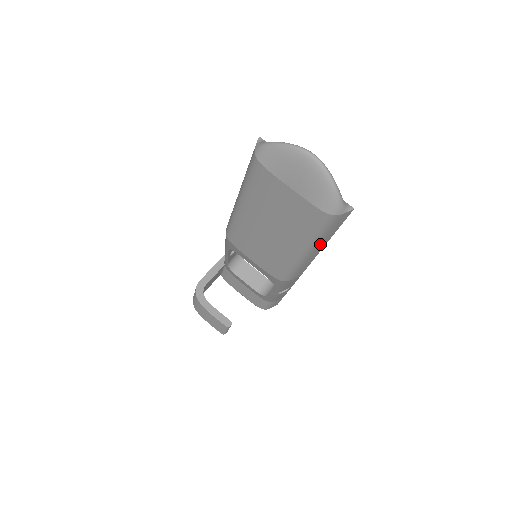
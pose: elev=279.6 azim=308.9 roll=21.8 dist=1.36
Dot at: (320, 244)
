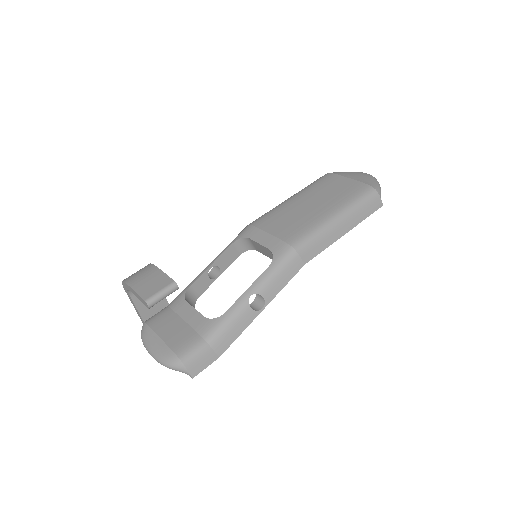
Dot at: (350, 220)
